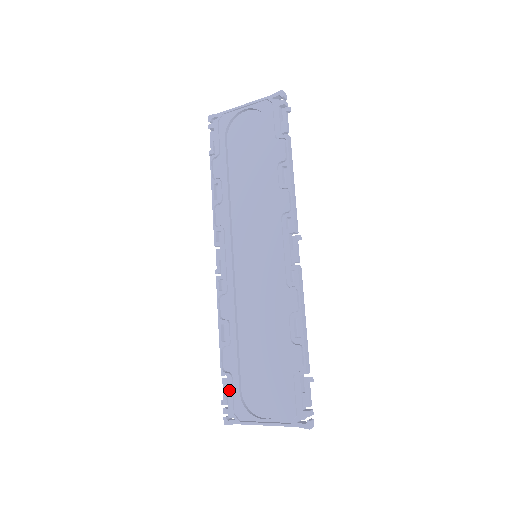
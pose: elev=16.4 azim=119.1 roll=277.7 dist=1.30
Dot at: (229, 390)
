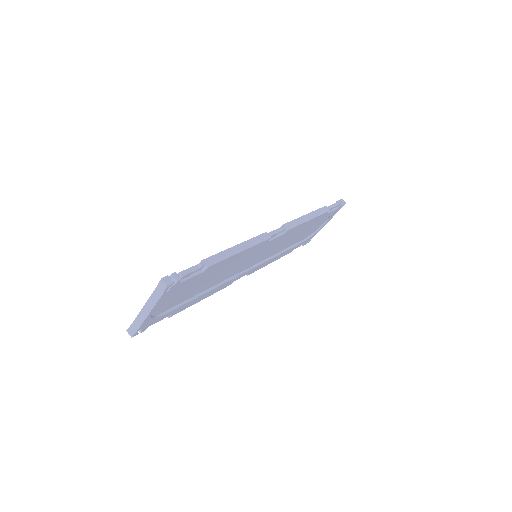
Dot at: occluded
